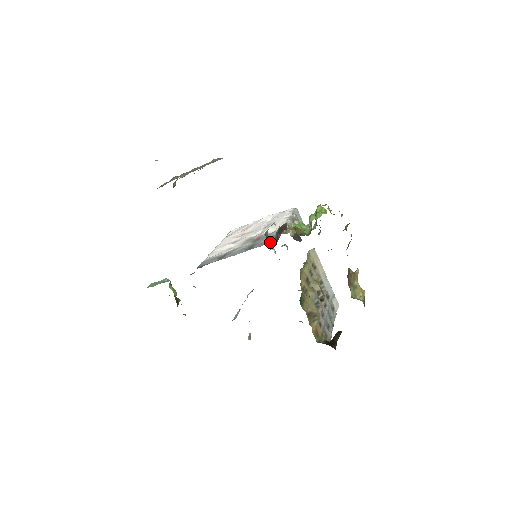
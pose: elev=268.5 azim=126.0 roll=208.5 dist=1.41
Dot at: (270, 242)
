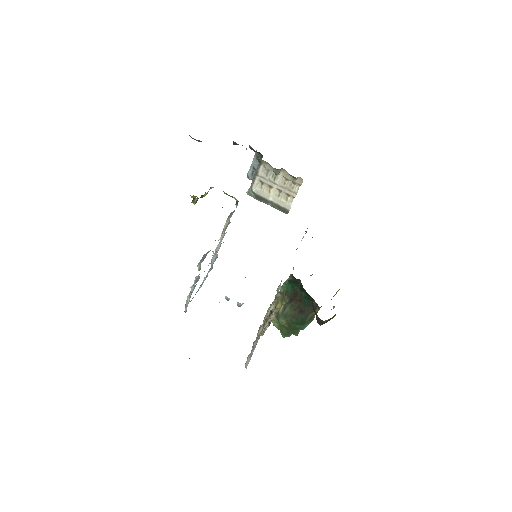
Dot at: occluded
